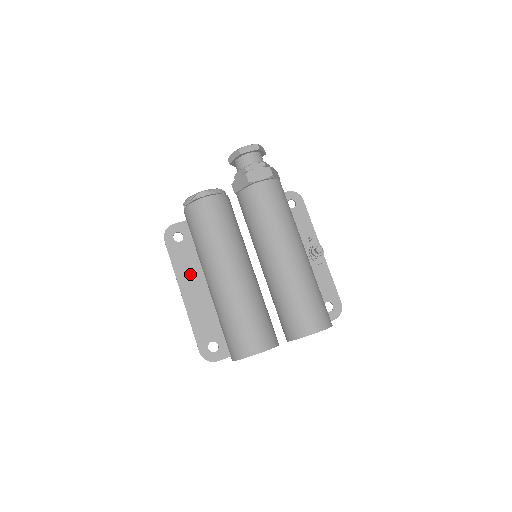
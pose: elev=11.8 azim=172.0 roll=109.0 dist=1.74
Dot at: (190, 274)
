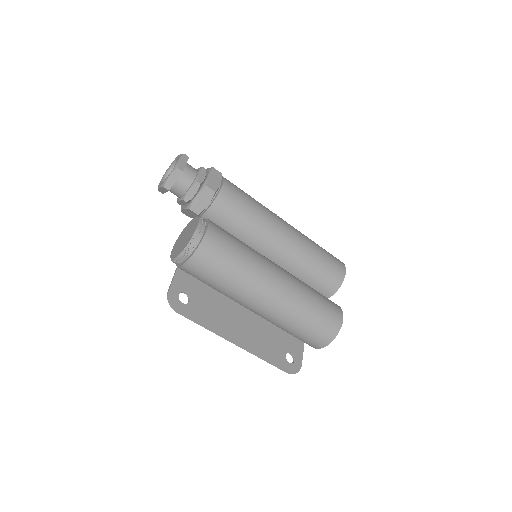
Dot at: (224, 320)
